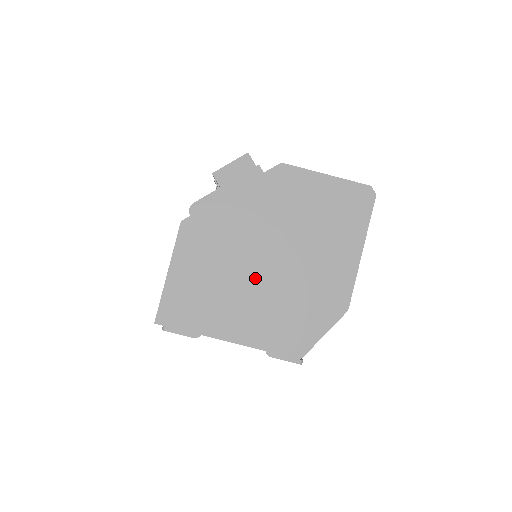
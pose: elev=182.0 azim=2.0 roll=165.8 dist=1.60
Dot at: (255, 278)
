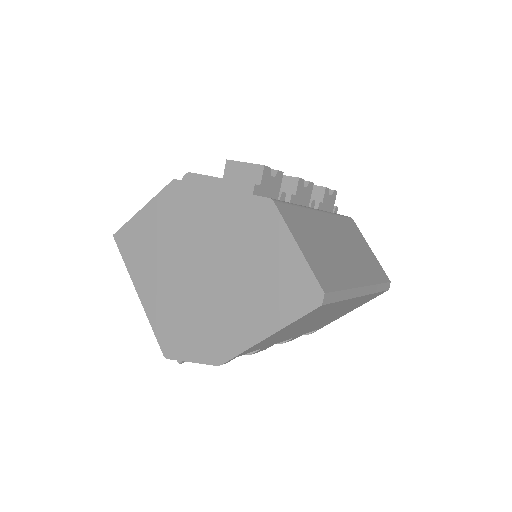
Dot at: (183, 271)
